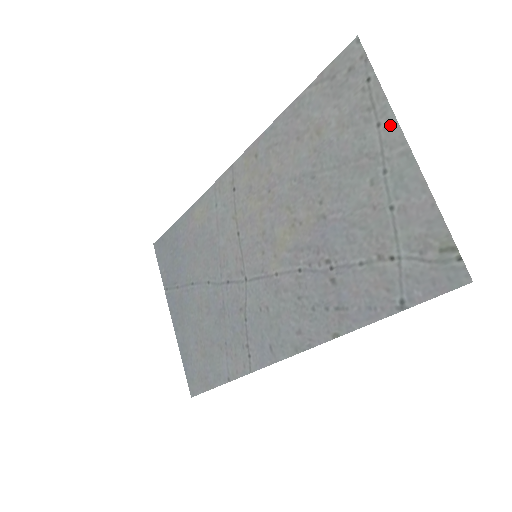
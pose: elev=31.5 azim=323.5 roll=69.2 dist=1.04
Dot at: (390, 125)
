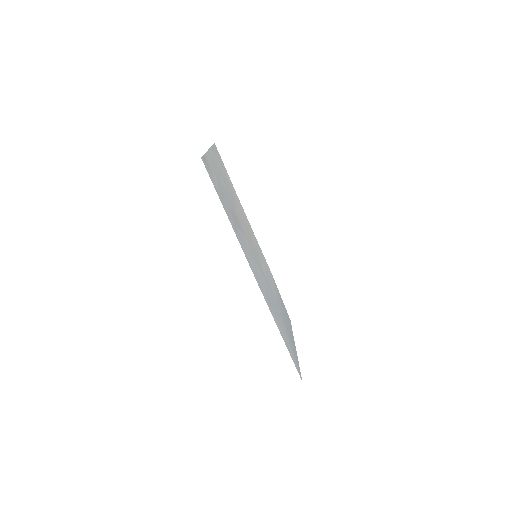
Dot at: (212, 152)
